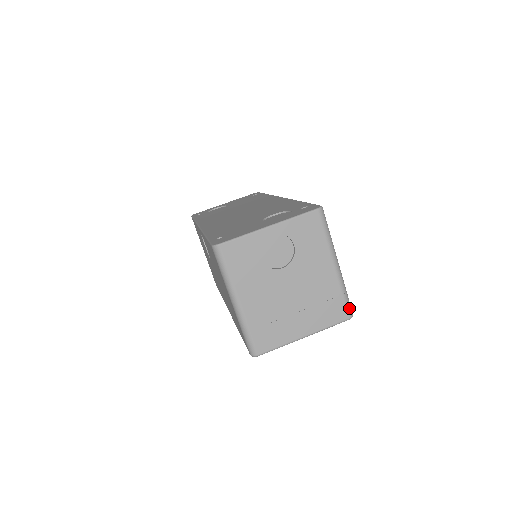
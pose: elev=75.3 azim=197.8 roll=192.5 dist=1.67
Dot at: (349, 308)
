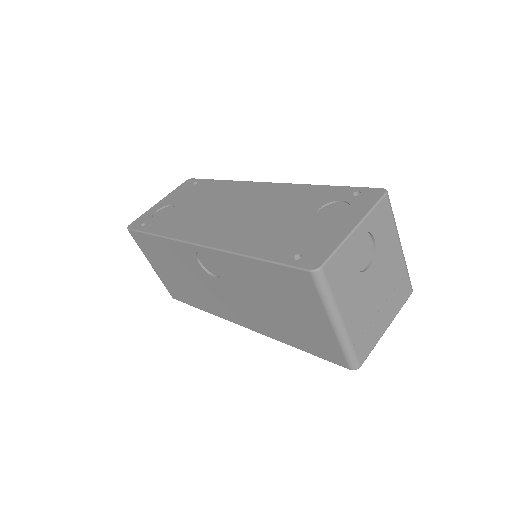
Dot at: occluded
